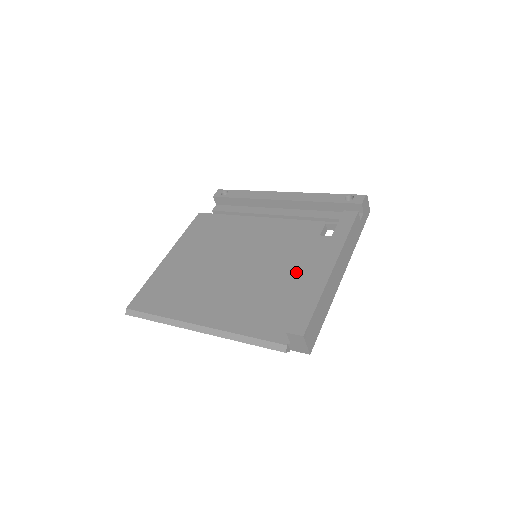
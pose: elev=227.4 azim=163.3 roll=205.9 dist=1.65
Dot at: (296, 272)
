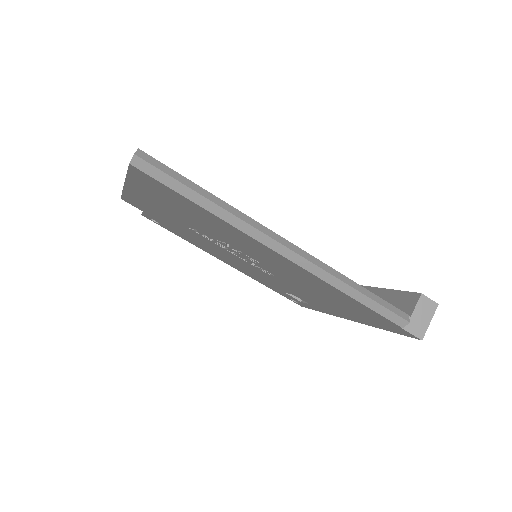
Dot at: occluded
